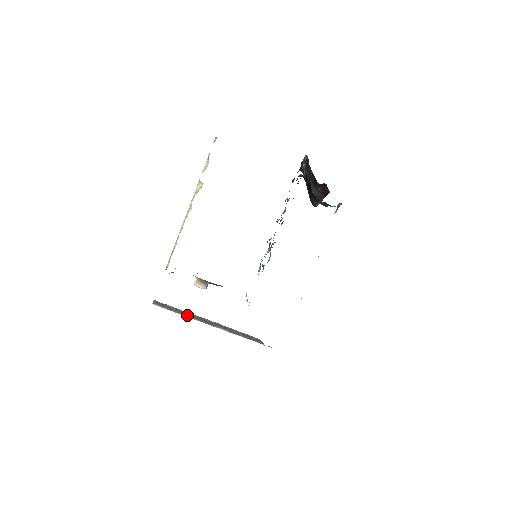
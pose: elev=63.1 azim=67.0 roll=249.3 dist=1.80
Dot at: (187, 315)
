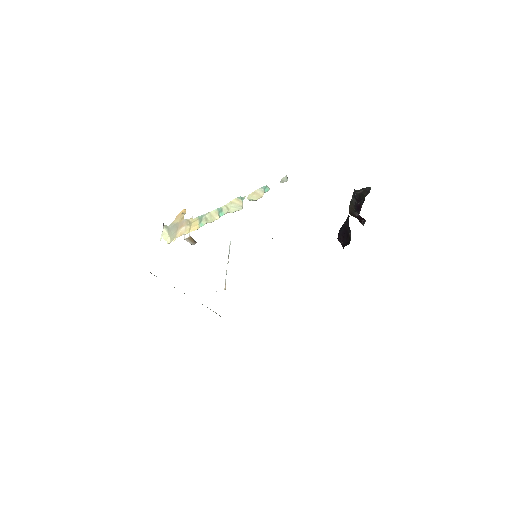
Dot at: occluded
